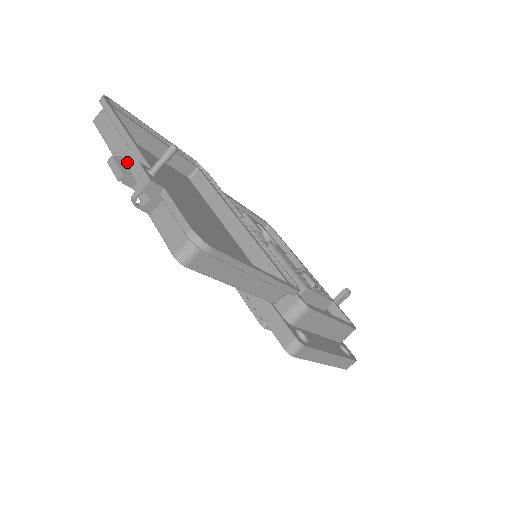
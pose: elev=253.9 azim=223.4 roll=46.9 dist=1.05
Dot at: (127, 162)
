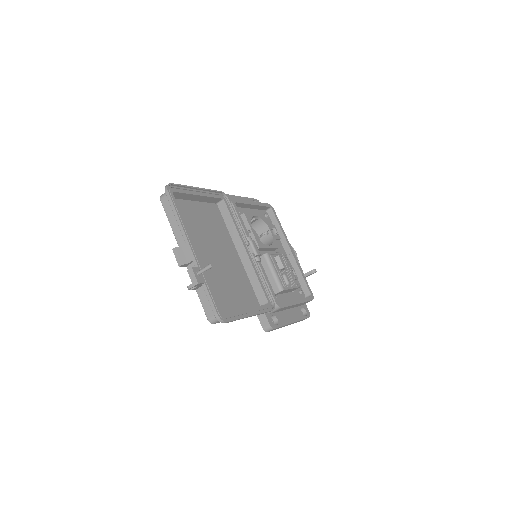
Dot at: (184, 252)
